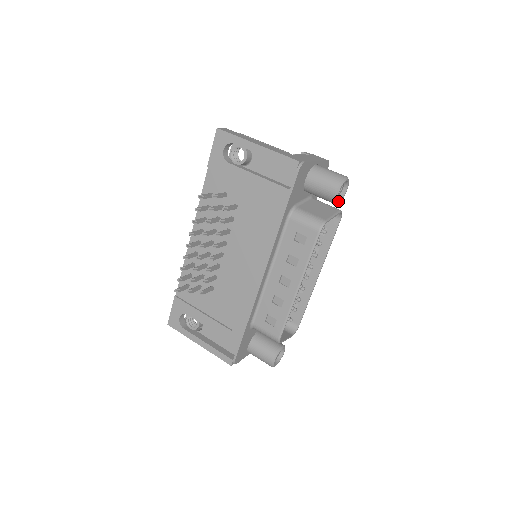
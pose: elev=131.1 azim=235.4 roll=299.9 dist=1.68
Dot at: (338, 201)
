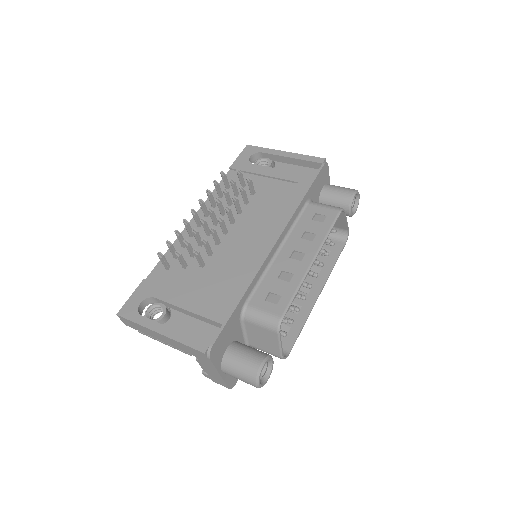
Dot at: (351, 209)
